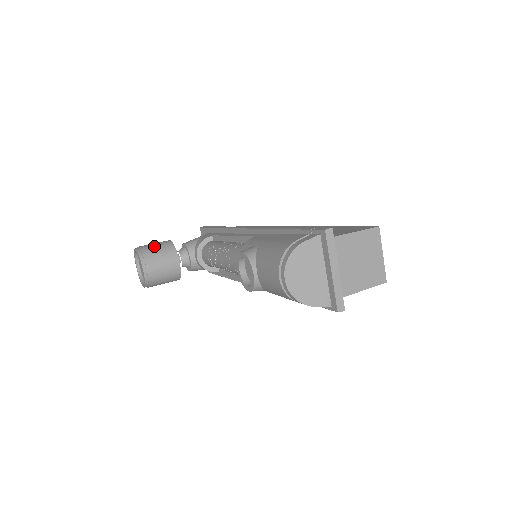
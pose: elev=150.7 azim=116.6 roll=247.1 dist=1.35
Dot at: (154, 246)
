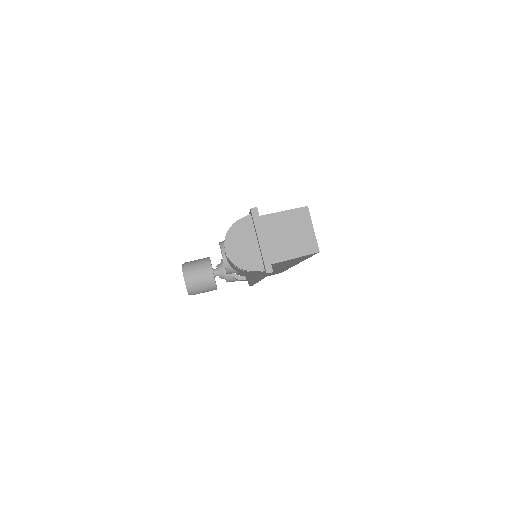
Dot at: (195, 261)
